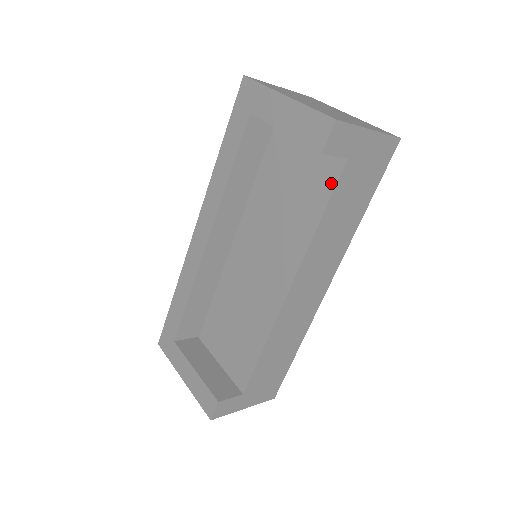
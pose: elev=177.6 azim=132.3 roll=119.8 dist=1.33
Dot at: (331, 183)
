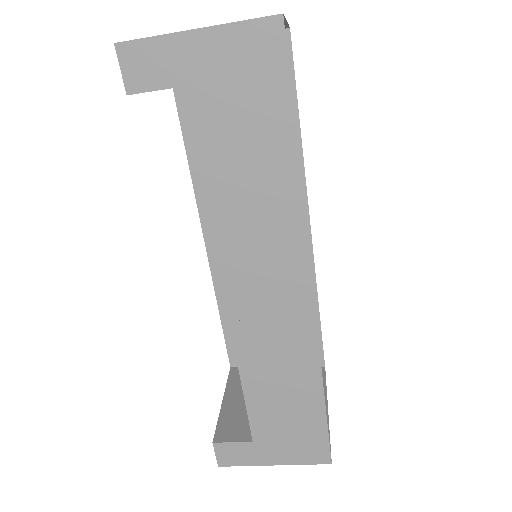
Dot at: (193, 129)
